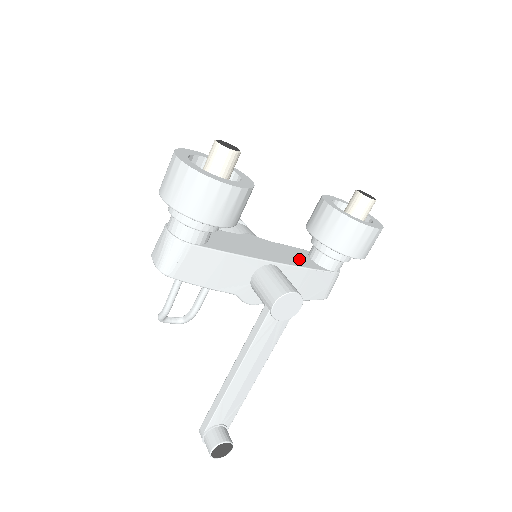
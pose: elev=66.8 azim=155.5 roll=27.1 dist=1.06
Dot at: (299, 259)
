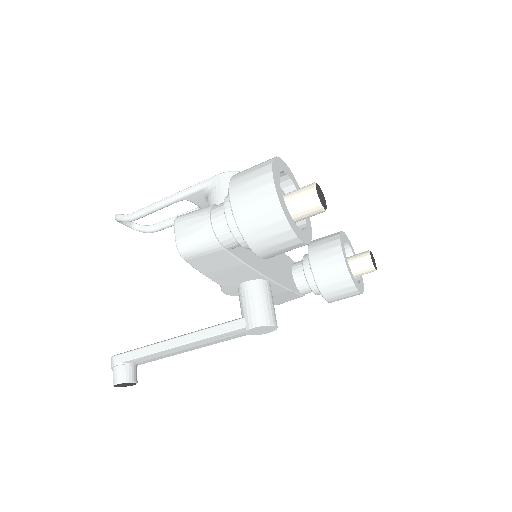
Dot at: (286, 275)
